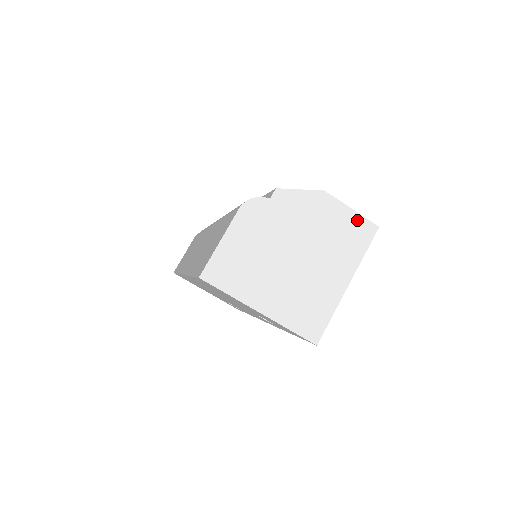
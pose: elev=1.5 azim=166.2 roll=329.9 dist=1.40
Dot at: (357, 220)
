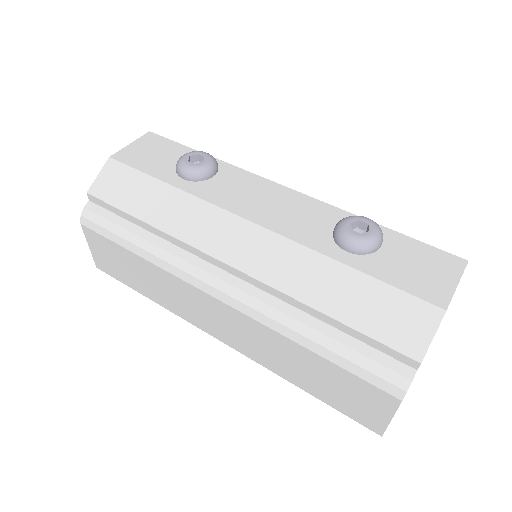
Dot at: occluded
